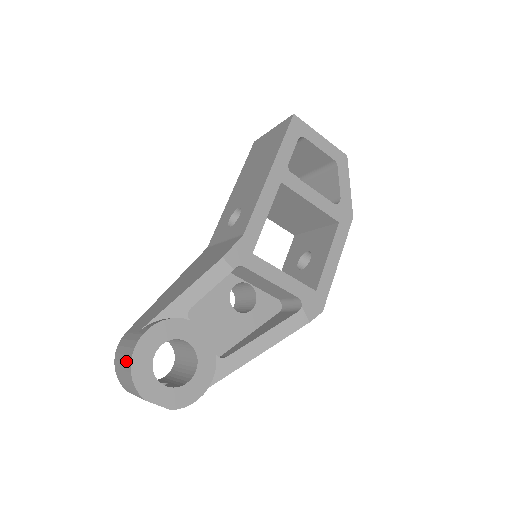
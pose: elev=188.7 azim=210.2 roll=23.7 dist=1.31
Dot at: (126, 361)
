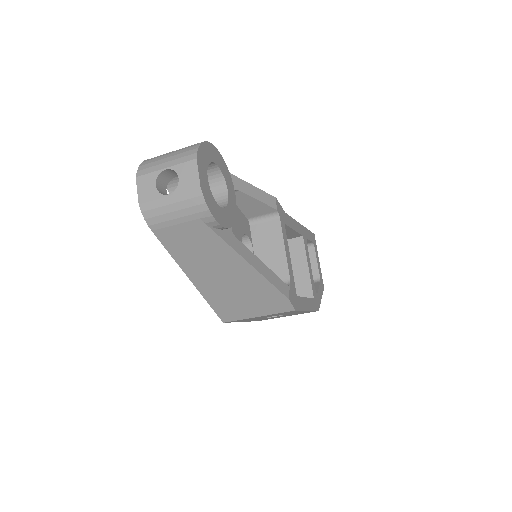
Dot at: occluded
